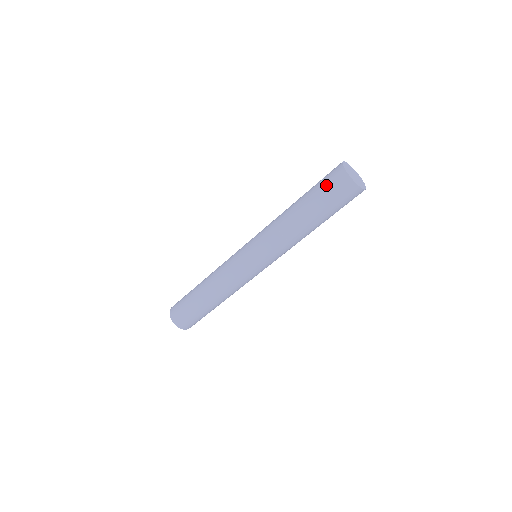
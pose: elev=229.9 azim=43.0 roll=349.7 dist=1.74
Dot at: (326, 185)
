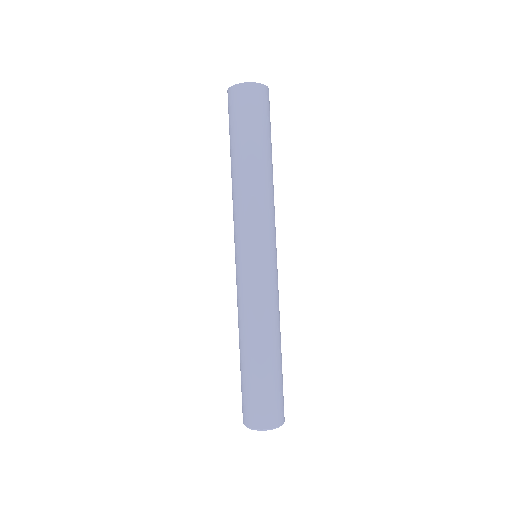
Dot at: (230, 116)
